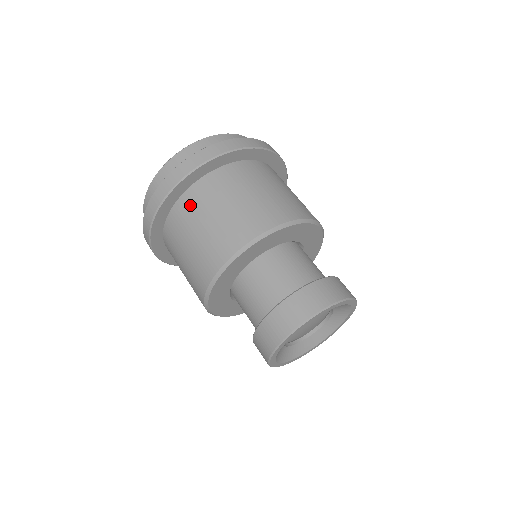
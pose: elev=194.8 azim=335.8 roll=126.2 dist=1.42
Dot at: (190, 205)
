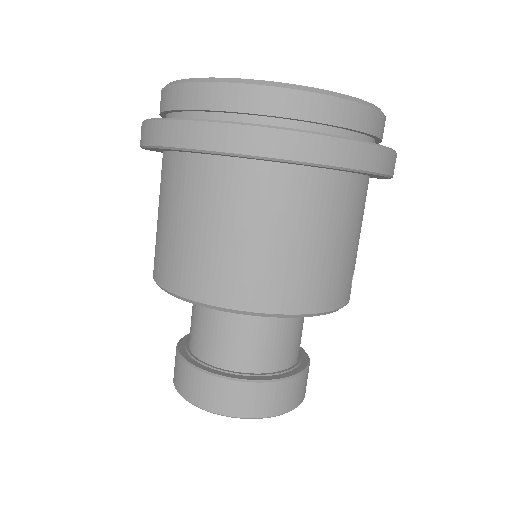
Dot at: (220, 184)
